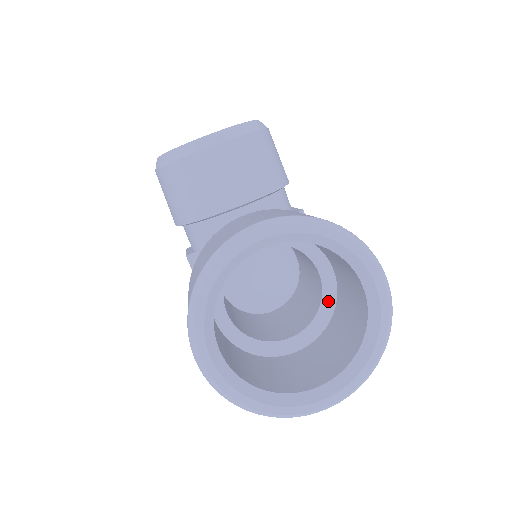
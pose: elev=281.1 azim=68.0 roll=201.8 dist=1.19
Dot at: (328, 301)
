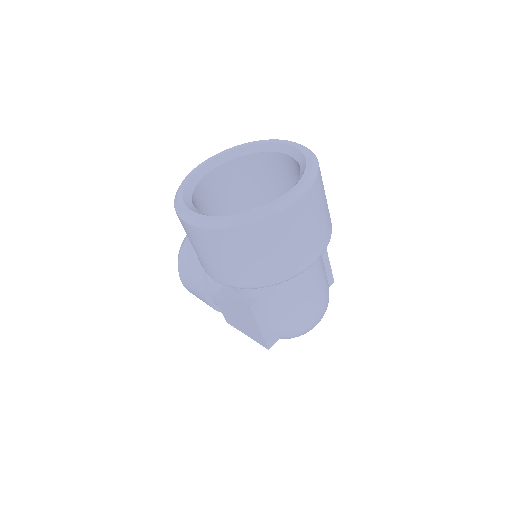
Dot at: occluded
